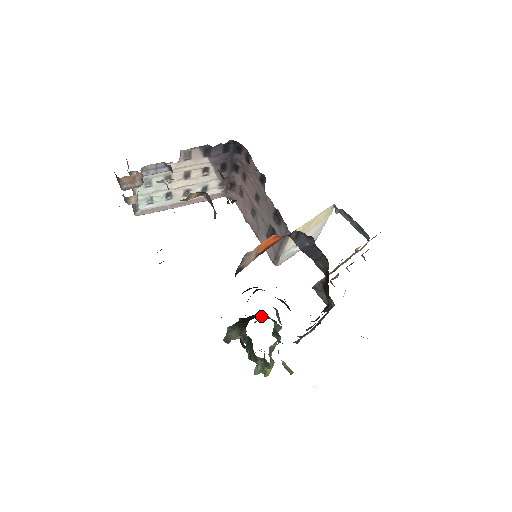
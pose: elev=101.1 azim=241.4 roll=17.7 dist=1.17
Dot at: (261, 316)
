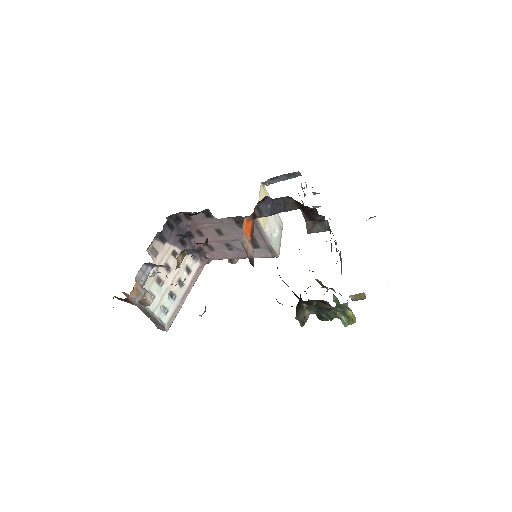
Dot at: occluded
